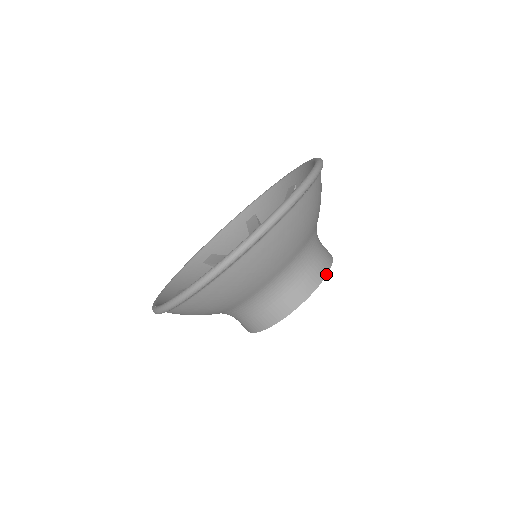
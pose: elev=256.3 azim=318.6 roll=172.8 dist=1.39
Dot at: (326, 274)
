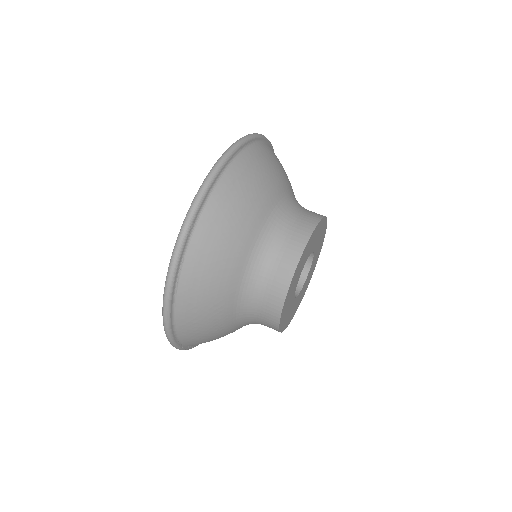
Dot at: (326, 218)
